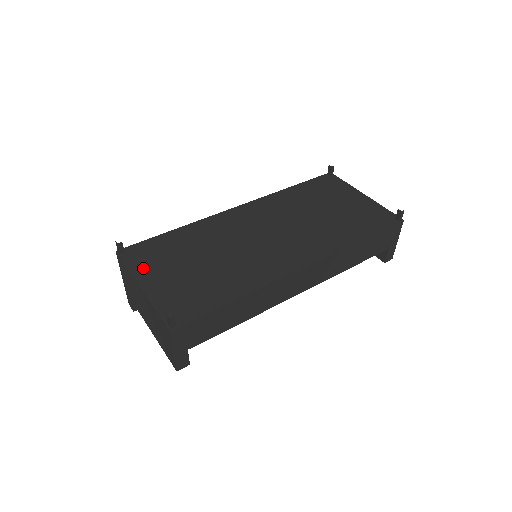
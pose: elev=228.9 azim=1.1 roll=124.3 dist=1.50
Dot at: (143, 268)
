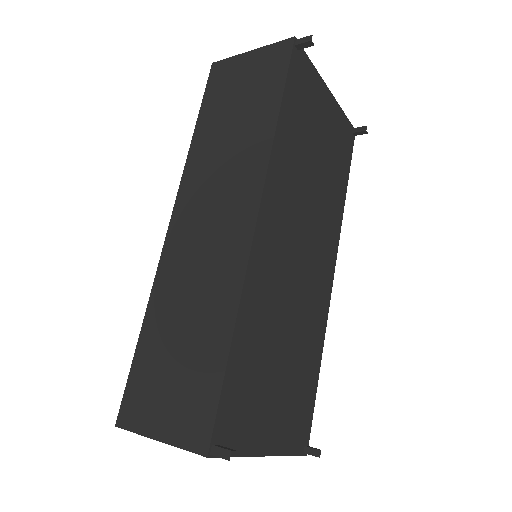
Dot at: (251, 435)
